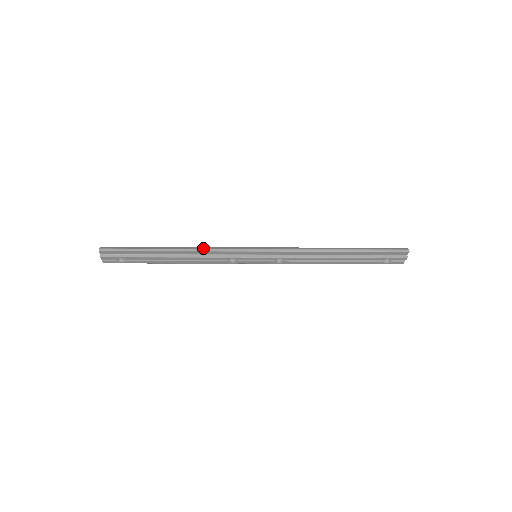
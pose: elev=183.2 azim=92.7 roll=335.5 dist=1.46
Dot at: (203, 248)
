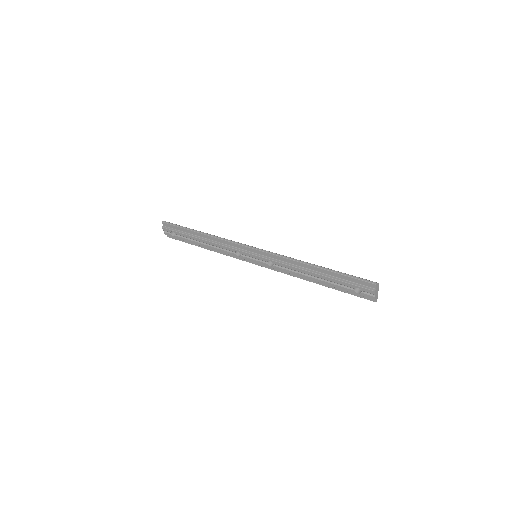
Dot at: occluded
